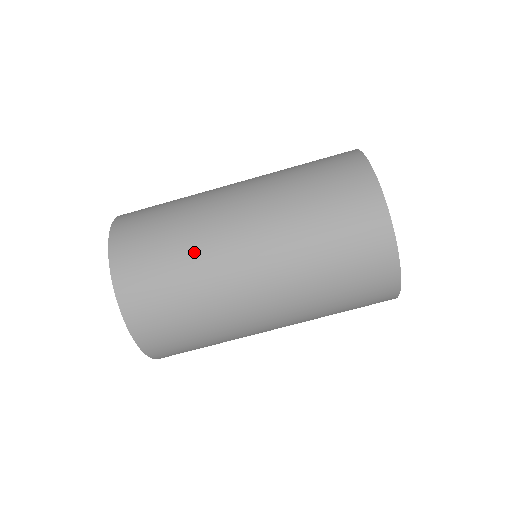
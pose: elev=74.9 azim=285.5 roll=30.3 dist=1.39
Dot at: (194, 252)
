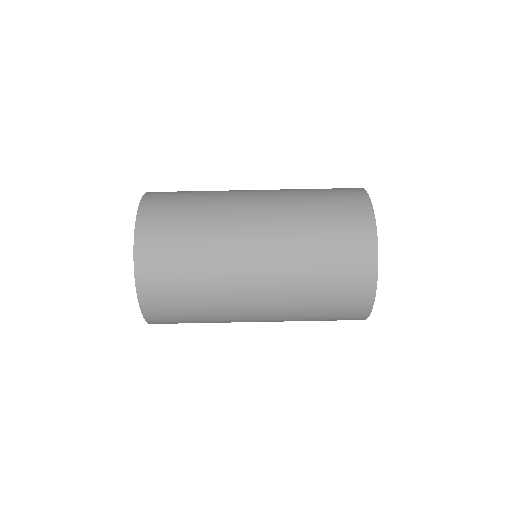
Dot at: (210, 219)
